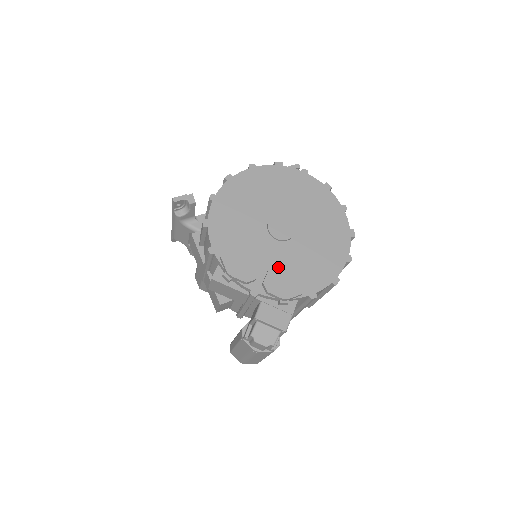
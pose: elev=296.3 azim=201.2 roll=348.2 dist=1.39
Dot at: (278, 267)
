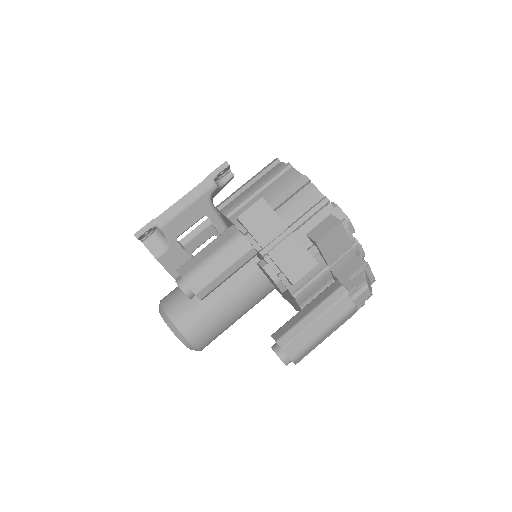
Dot at: occluded
